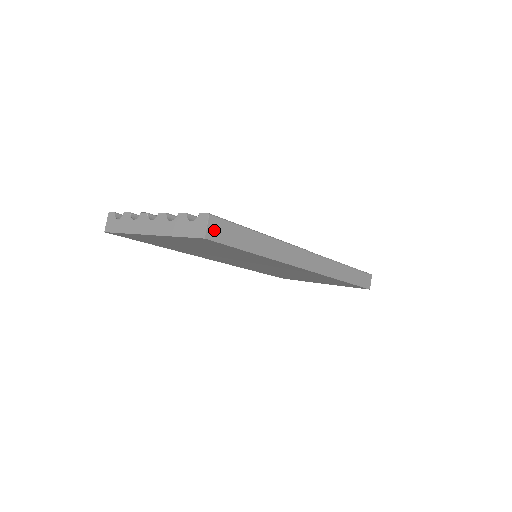
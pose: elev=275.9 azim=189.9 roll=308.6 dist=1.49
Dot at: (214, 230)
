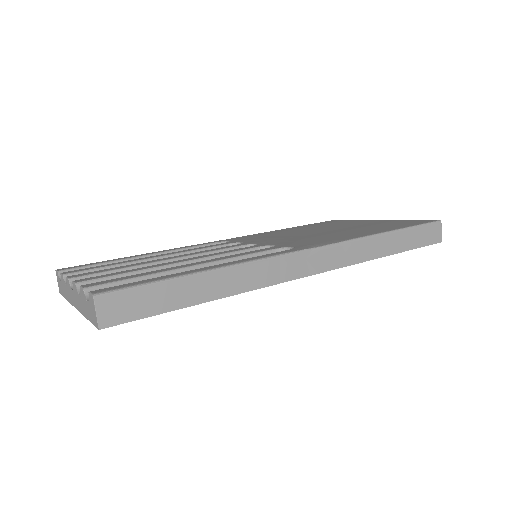
Dot at: (111, 311)
